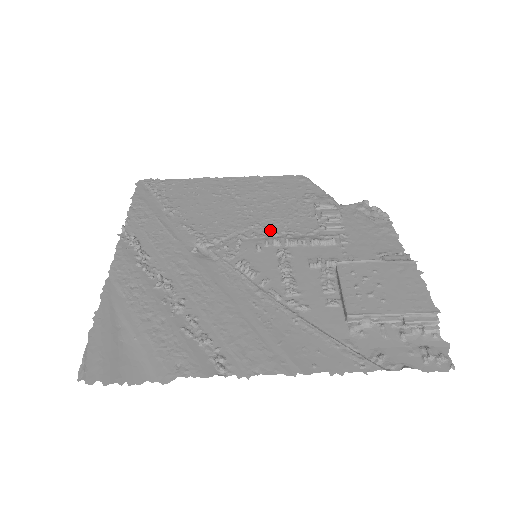
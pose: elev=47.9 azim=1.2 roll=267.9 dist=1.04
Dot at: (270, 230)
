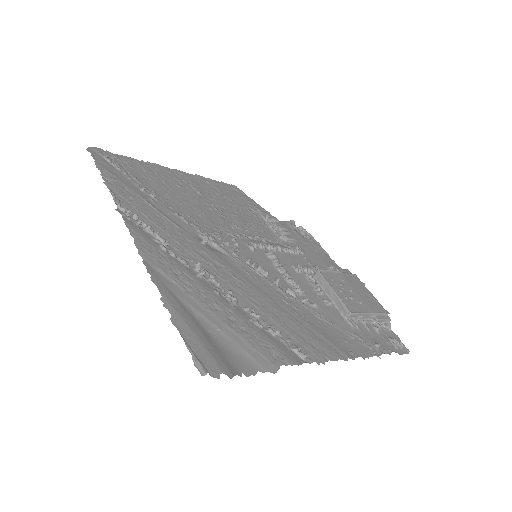
Dot at: (248, 233)
